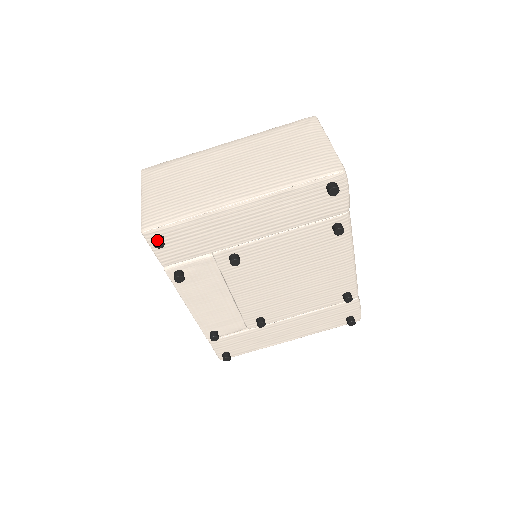
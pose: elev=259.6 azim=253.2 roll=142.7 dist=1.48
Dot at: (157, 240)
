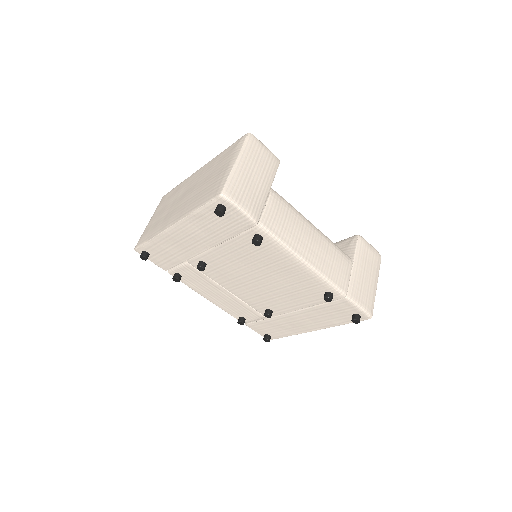
Dot at: (140, 255)
